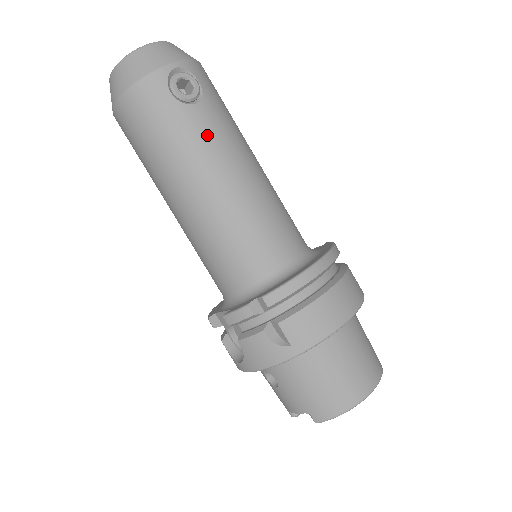
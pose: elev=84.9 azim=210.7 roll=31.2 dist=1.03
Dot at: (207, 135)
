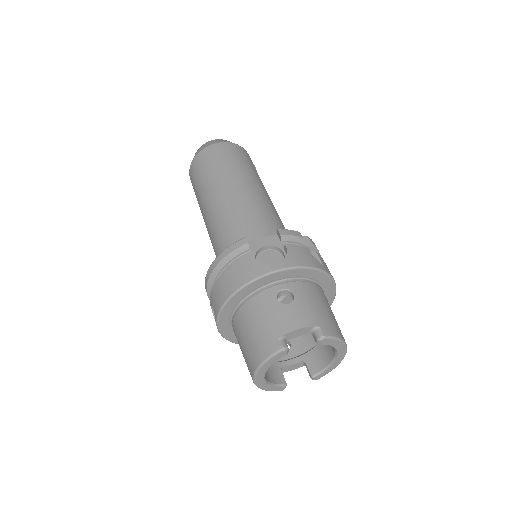
Dot at: occluded
